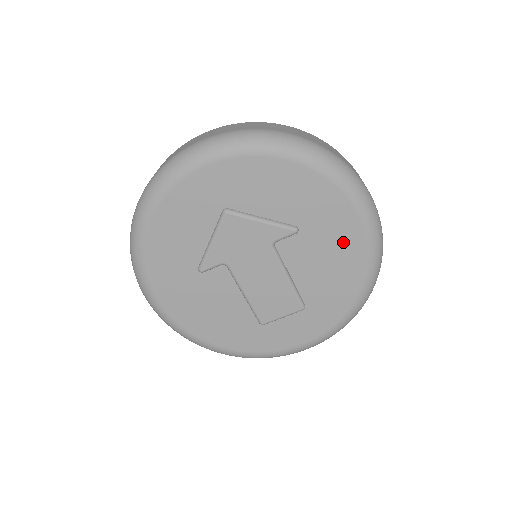
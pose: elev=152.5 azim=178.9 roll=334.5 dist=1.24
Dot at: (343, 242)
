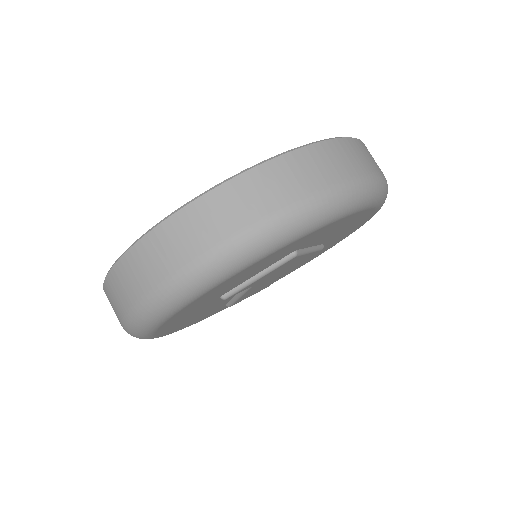
Dot at: (334, 242)
